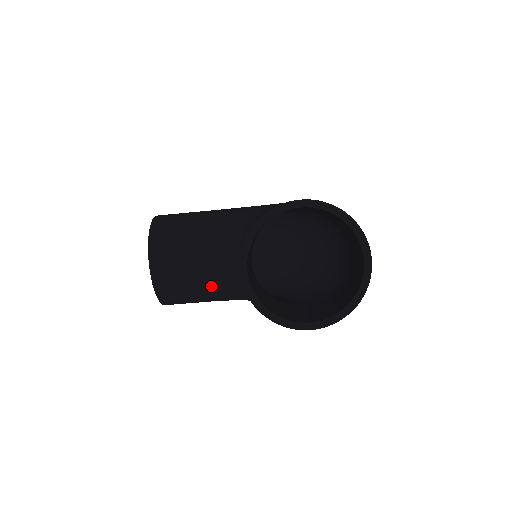
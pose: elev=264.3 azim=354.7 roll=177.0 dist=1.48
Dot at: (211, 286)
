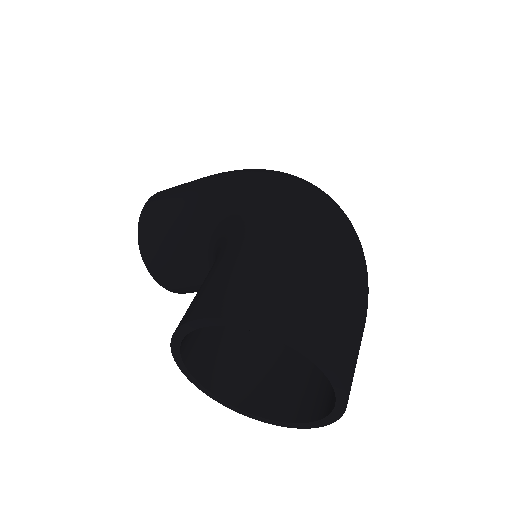
Dot at: occluded
